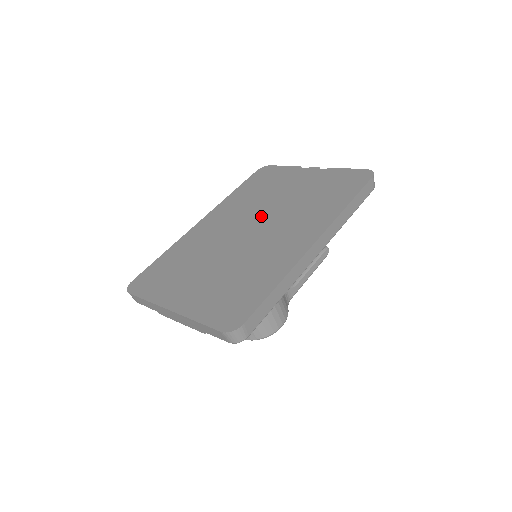
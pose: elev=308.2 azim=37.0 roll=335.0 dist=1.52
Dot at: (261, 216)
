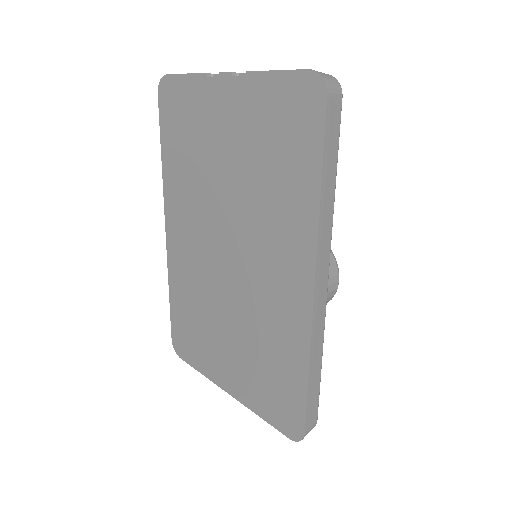
Dot at: (222, 223)
